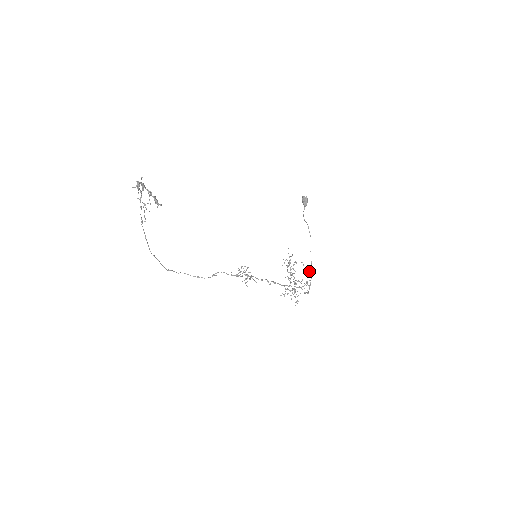
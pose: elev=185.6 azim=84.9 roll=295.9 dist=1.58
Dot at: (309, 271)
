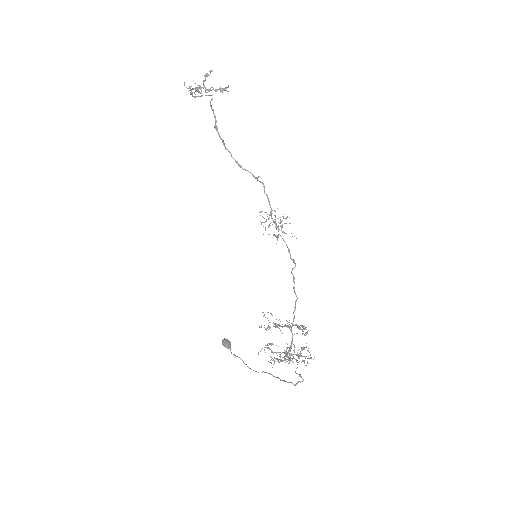
Dot at: occluded
